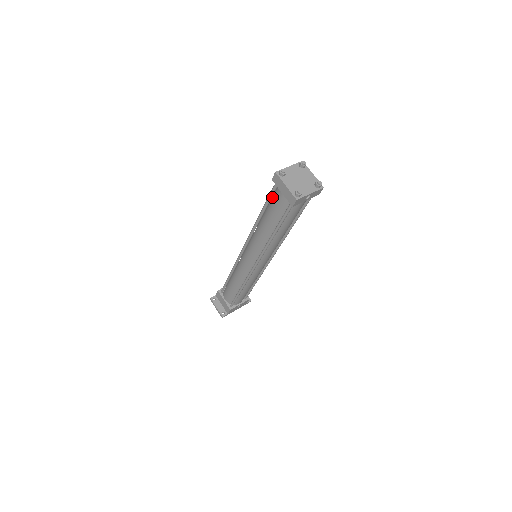
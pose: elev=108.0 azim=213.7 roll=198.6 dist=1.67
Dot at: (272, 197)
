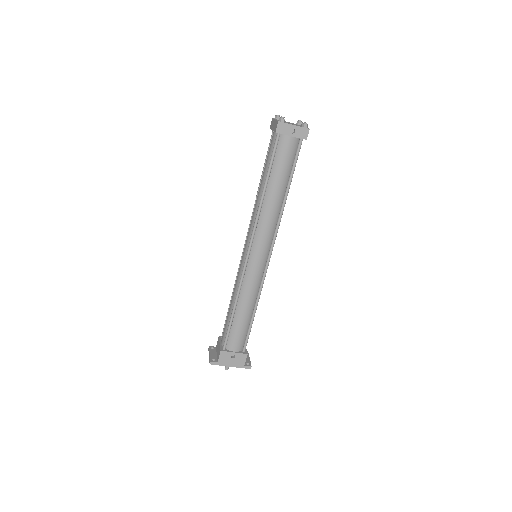
Dot at: occluded
